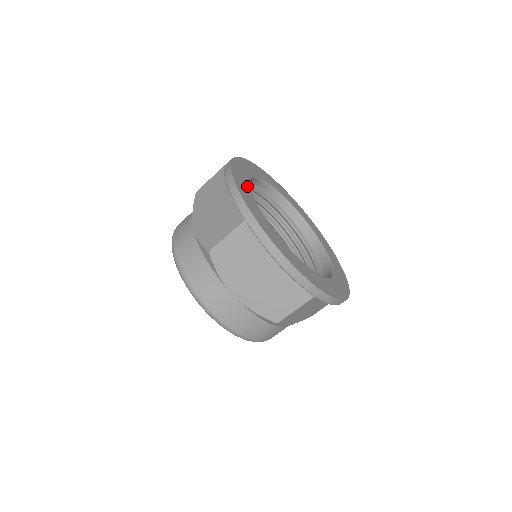
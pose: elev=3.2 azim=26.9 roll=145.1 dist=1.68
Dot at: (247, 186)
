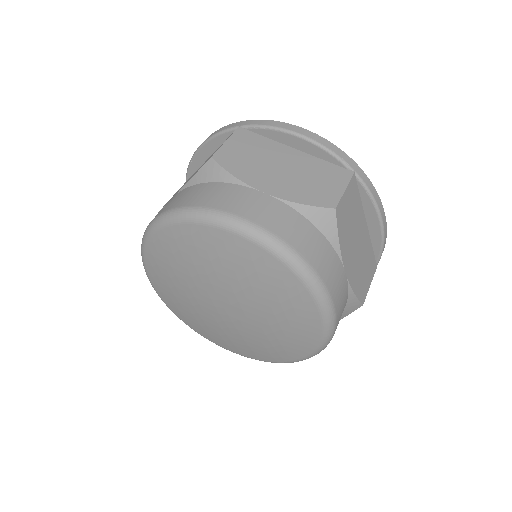
Dot at: occluded
